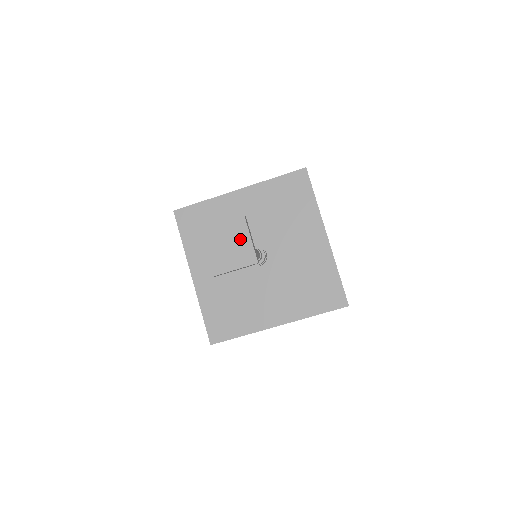
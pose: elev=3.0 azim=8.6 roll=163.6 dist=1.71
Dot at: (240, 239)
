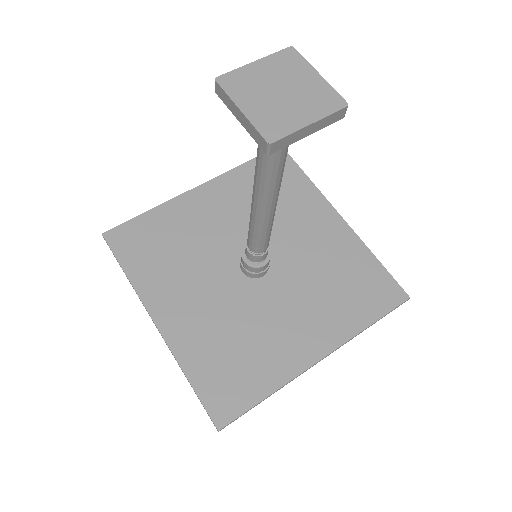
Dot at: (300, 78)
